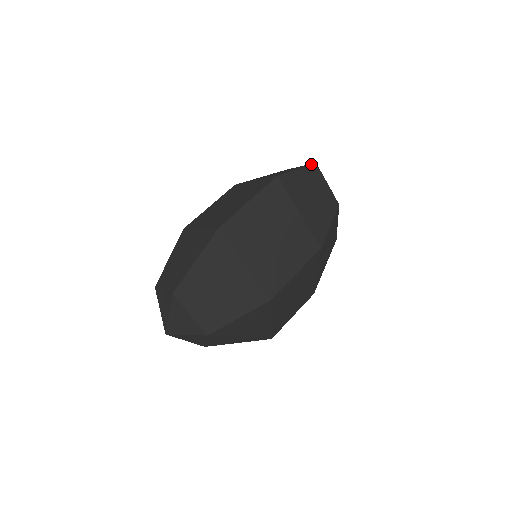
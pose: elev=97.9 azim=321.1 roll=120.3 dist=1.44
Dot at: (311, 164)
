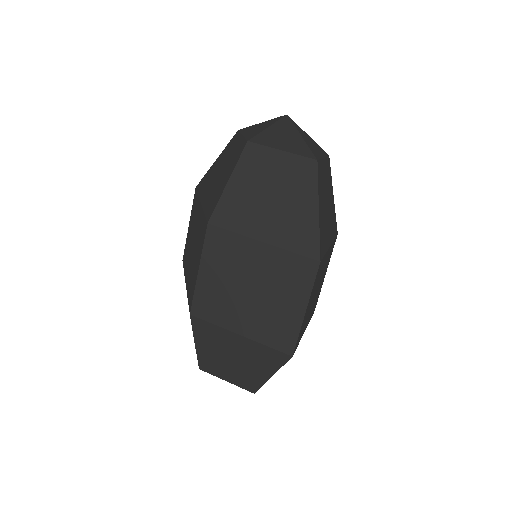
Dot at: (317, 174)
